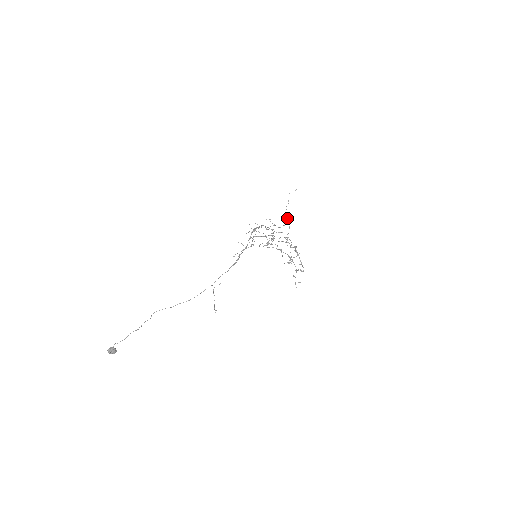
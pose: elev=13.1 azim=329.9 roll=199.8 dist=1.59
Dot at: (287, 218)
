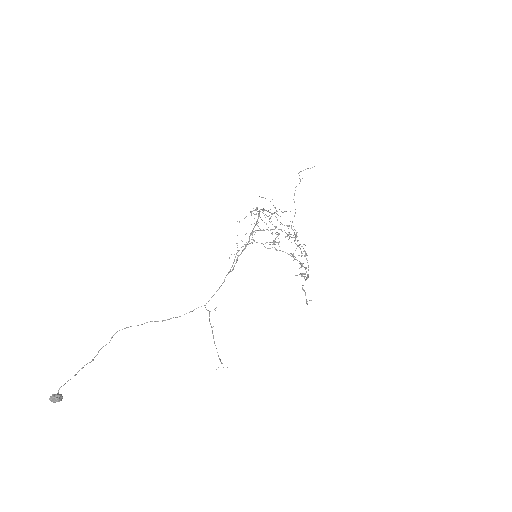
Dot at: (294, 202)
